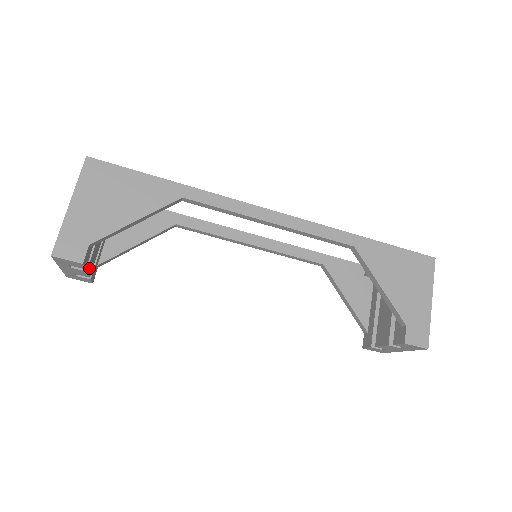
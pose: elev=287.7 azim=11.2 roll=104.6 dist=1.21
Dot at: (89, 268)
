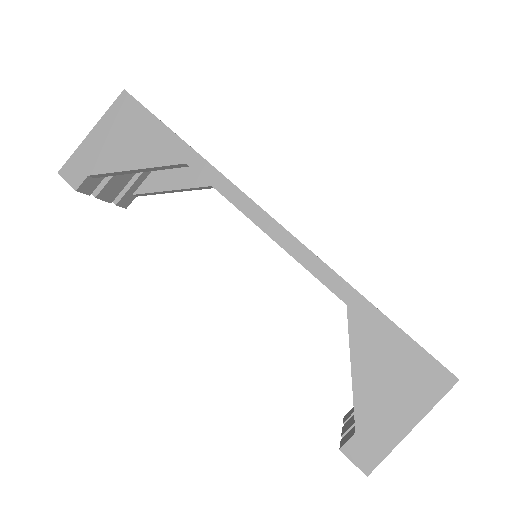
Dot at: (104, 195)
